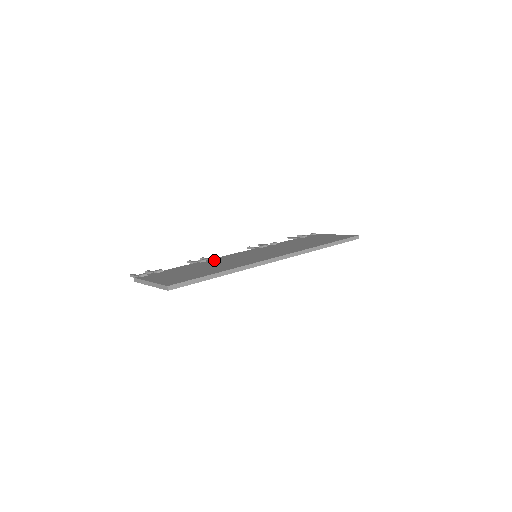
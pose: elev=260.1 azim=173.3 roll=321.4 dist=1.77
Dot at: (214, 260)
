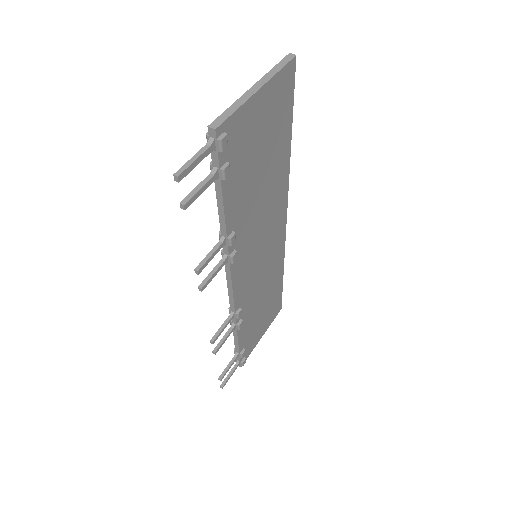
Dot at: occluded
